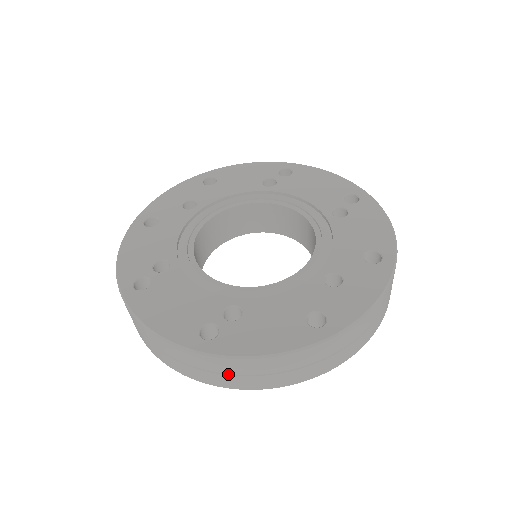
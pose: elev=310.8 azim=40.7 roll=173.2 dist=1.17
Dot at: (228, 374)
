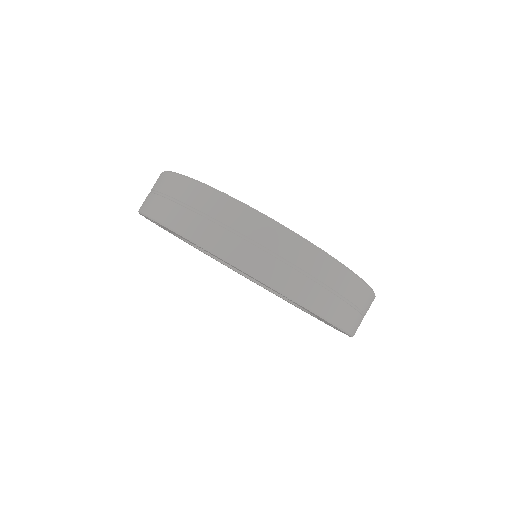
Dot at: (327, 289)
